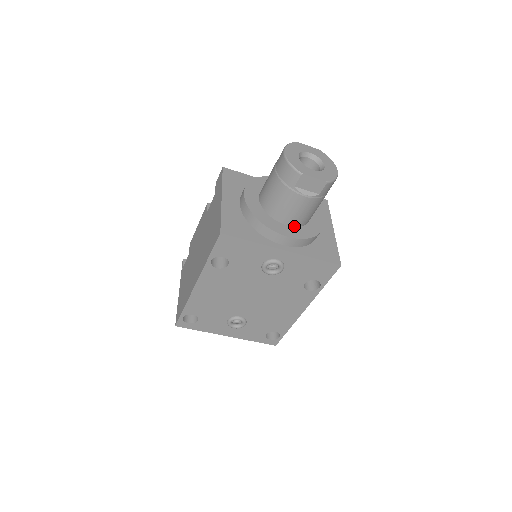
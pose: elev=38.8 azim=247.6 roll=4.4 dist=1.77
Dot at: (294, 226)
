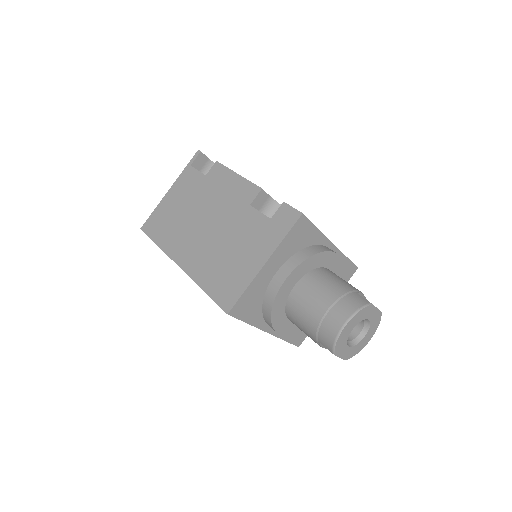
Dot at: occluded
